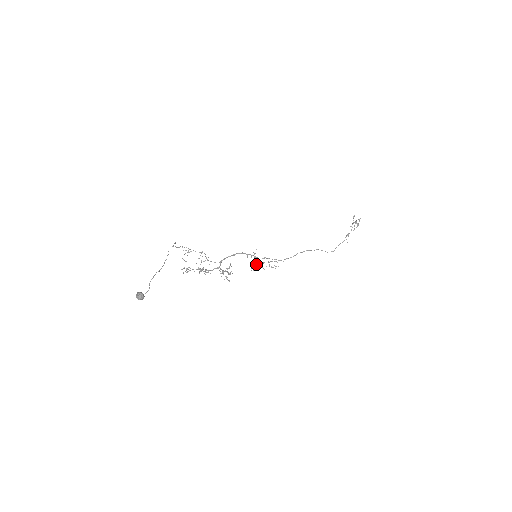
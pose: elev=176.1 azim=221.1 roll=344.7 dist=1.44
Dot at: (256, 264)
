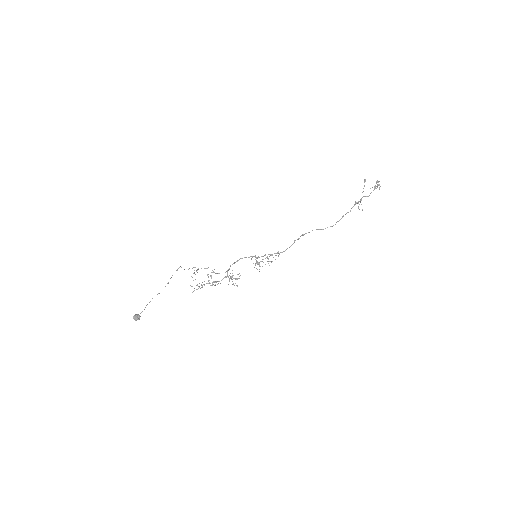
Dot at: (255, 263)
